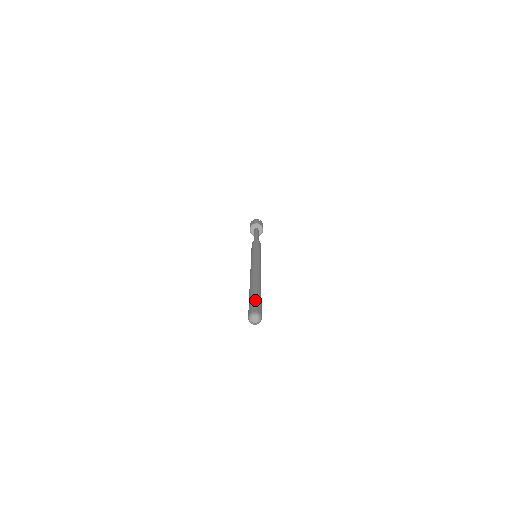
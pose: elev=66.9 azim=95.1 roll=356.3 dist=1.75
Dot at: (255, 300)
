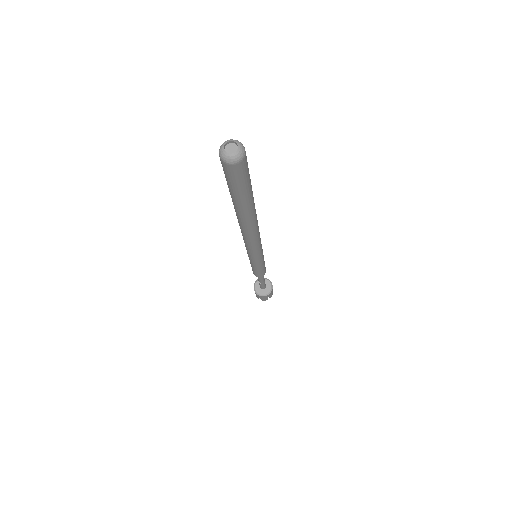
Dot at: occluded
